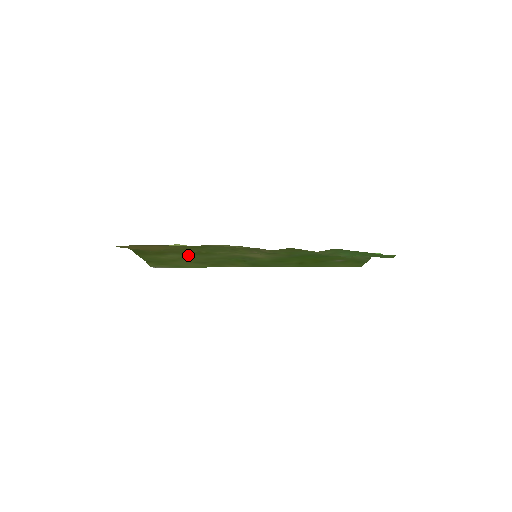
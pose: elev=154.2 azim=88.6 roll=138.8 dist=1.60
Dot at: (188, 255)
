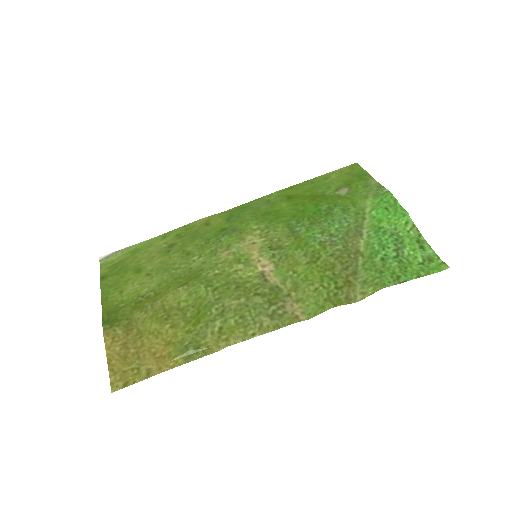
Dot at: (166, 278)
